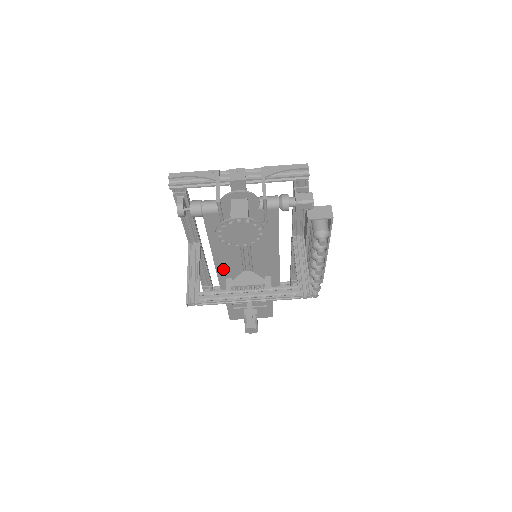
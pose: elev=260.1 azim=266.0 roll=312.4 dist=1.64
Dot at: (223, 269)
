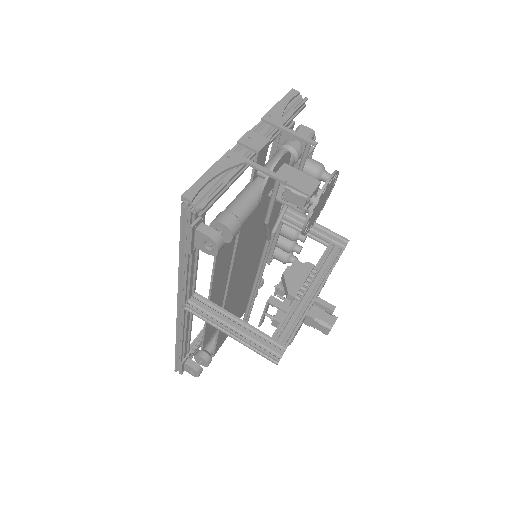
Dot at: (228, 305)
